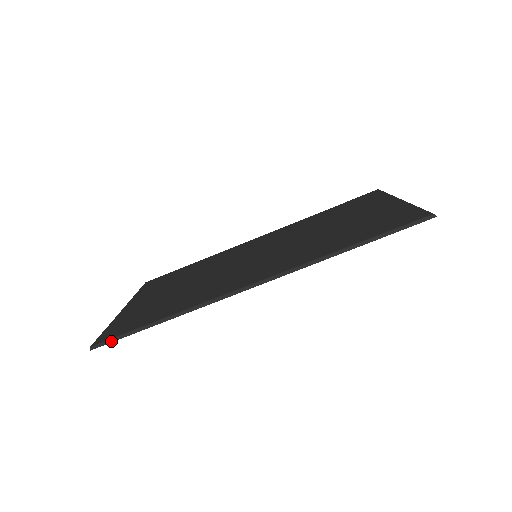
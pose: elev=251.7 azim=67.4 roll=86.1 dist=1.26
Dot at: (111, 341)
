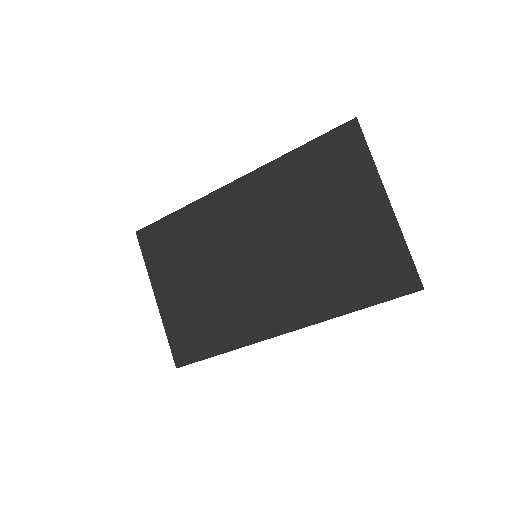
Dot at: occluded
